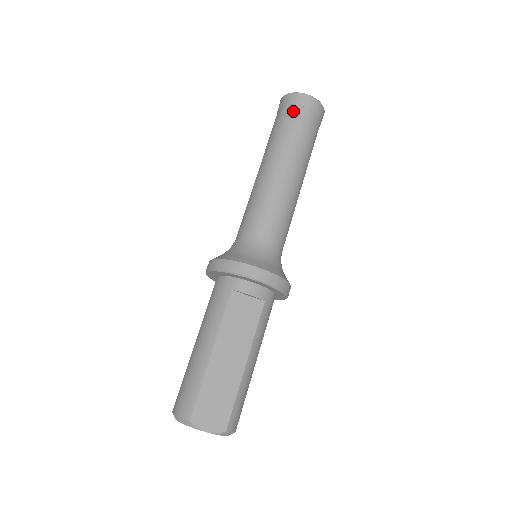
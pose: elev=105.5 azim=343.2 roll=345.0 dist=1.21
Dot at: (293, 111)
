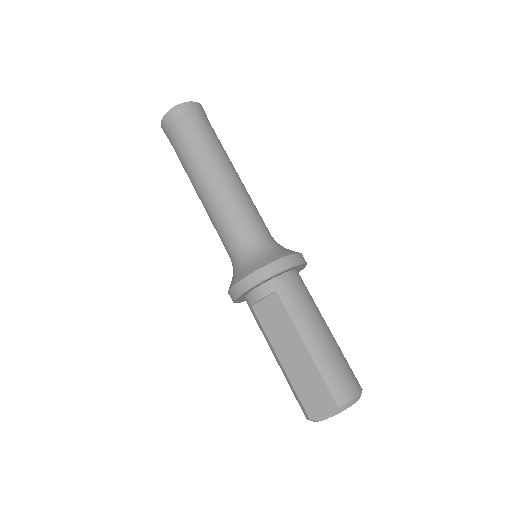
Dot at: (171, 138)
